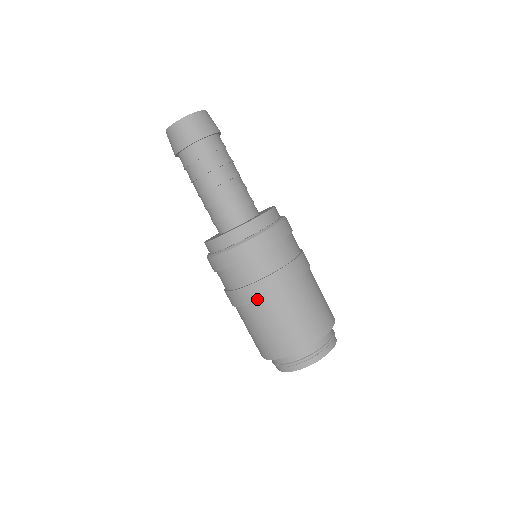
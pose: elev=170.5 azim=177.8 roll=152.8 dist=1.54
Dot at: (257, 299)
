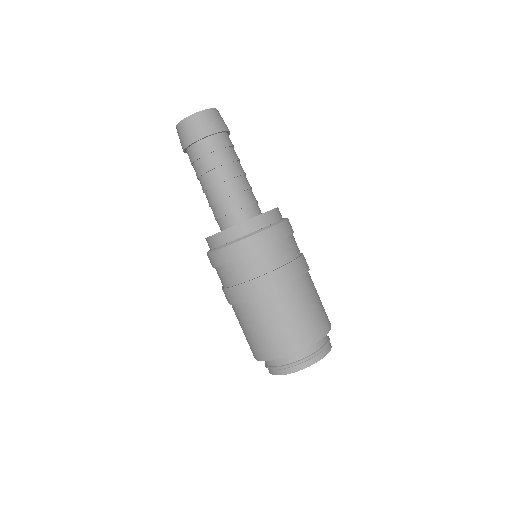
Dot at: (267, 291)
